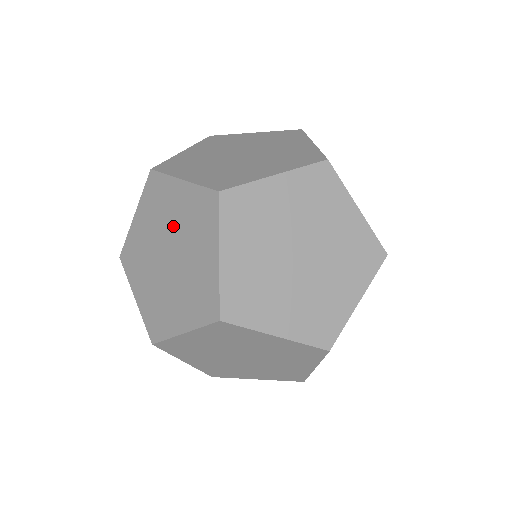
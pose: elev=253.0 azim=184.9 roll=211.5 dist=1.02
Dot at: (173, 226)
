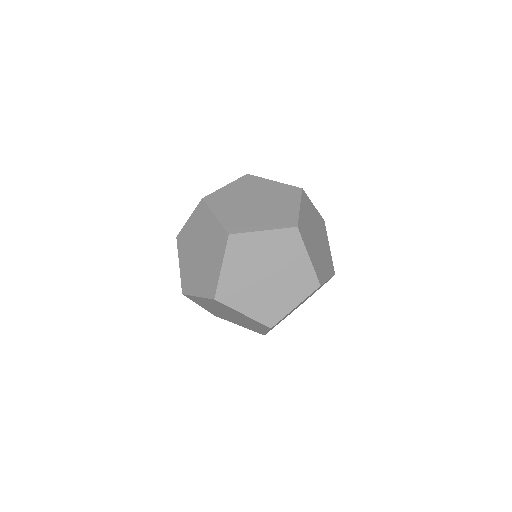
Dot at: (205, 238)
